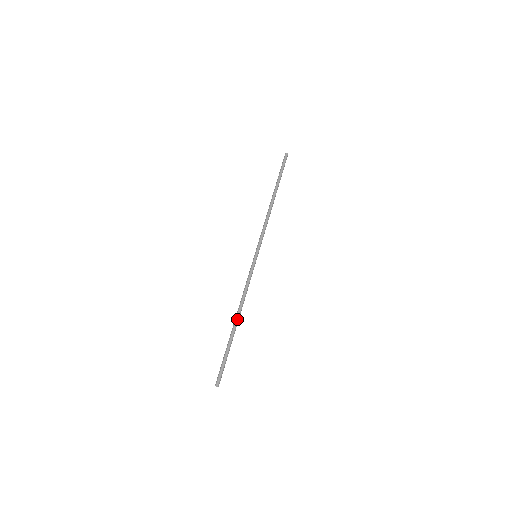
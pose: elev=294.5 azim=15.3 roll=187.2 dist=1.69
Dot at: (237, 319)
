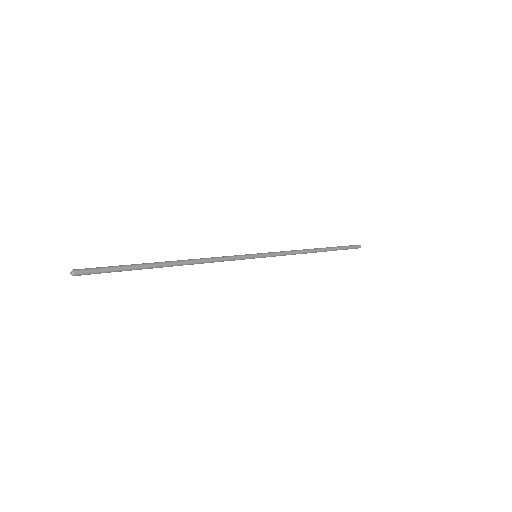
Dot at: (175, 261)
